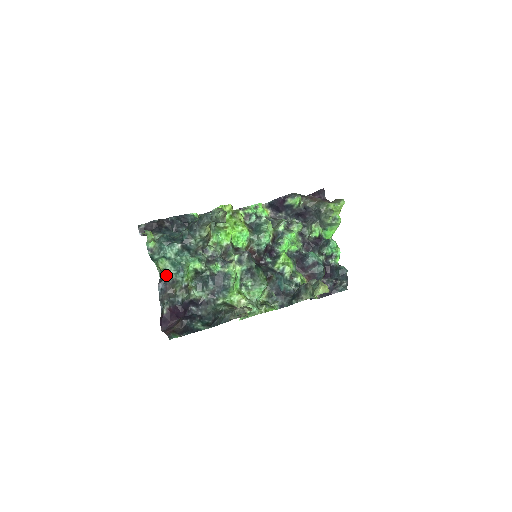
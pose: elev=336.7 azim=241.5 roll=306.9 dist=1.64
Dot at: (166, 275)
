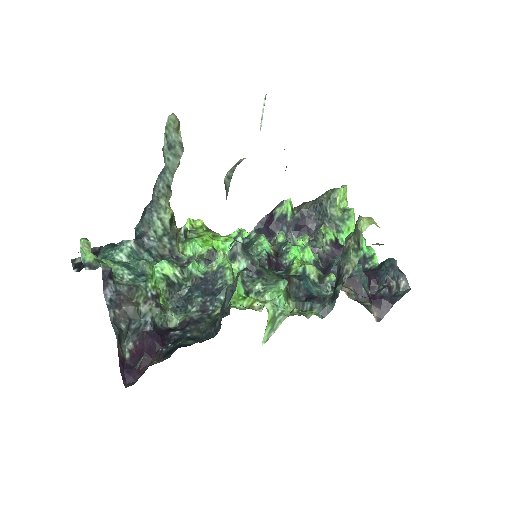
Dot at: (116, 281)
